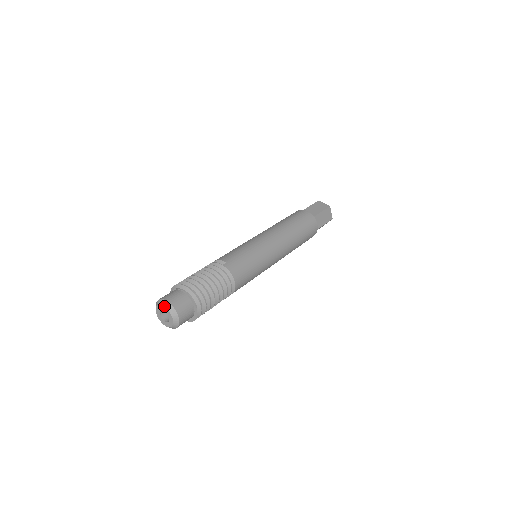
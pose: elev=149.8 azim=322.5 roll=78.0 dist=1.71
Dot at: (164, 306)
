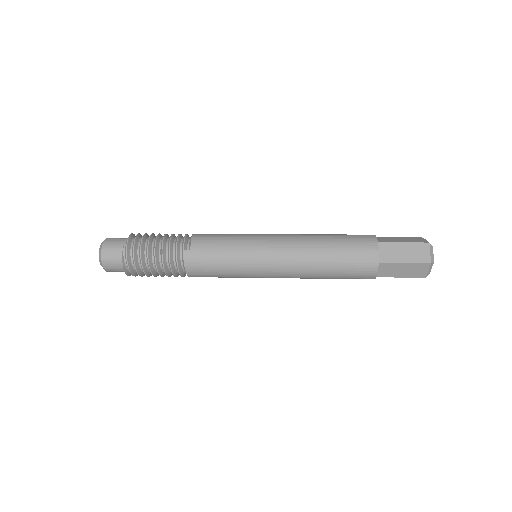
Dot at: (99, 250)
